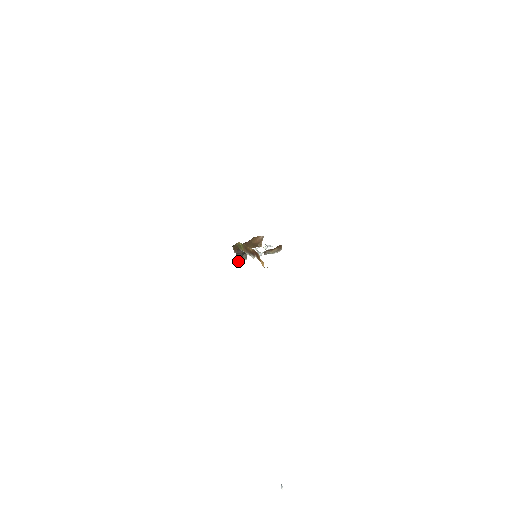
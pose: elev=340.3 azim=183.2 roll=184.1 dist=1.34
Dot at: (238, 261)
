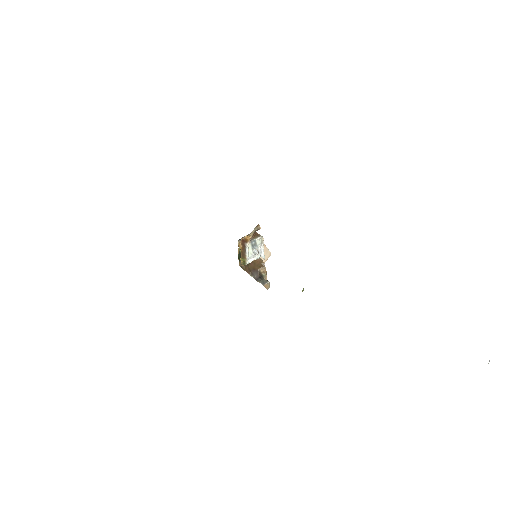
Dot at: (263, 285)
